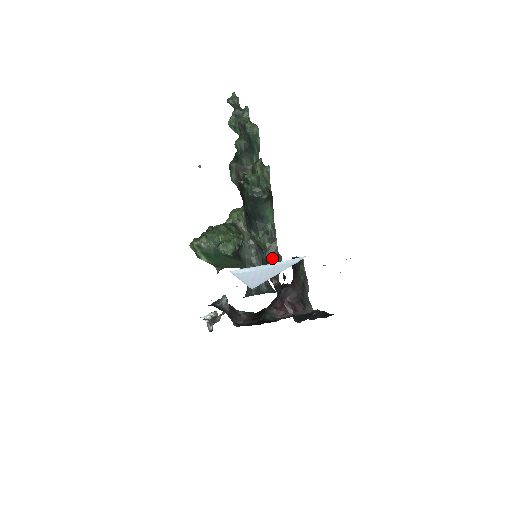
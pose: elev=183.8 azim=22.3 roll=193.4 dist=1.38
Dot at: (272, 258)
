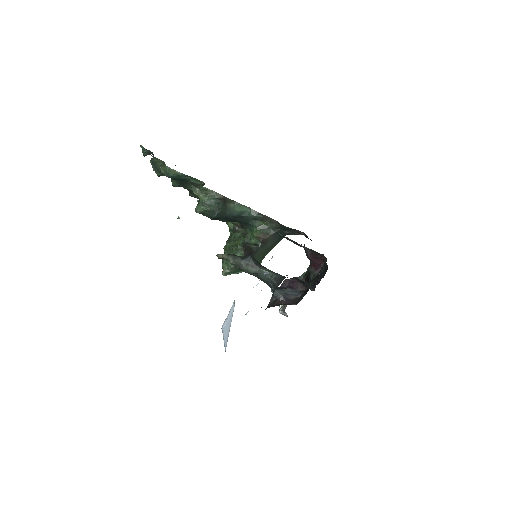
Dot at: (279, 228)
